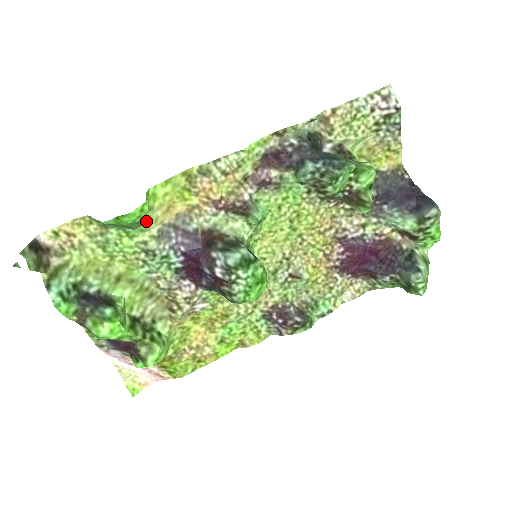
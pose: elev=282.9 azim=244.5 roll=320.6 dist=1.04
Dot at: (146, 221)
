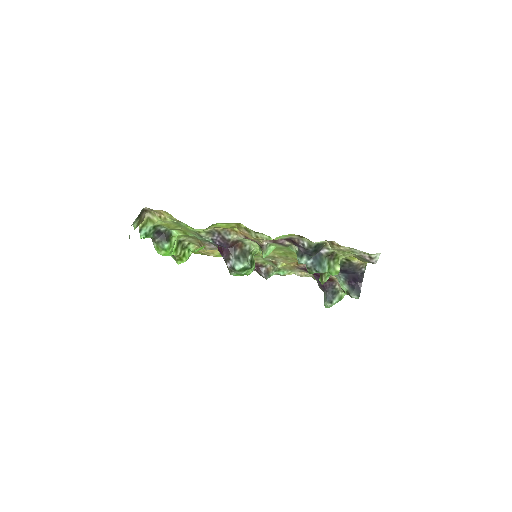
Dot at: occluded
